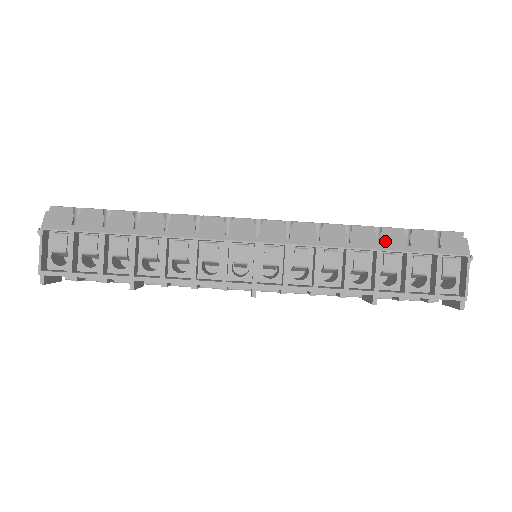
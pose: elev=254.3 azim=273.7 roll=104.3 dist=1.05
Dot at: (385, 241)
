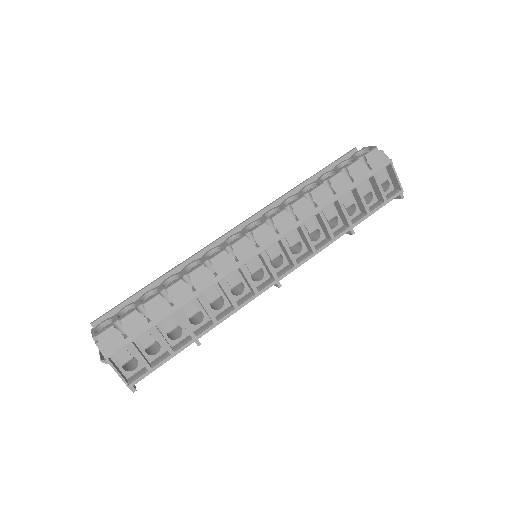
Dot at: (337, 189)
